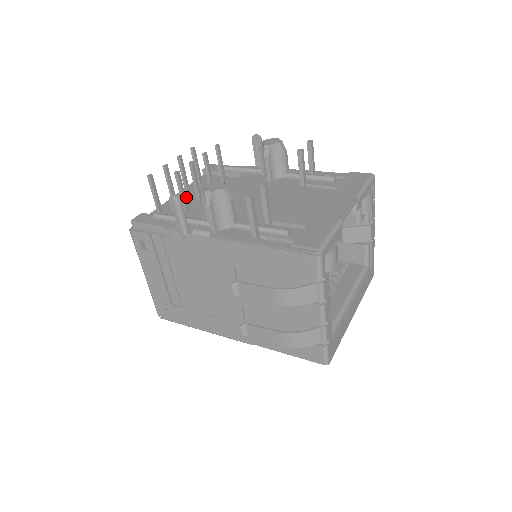
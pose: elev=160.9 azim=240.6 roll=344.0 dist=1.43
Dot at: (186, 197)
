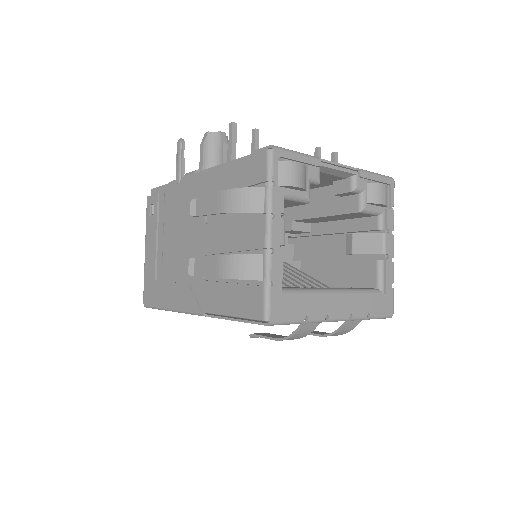
Dot at: occluded
